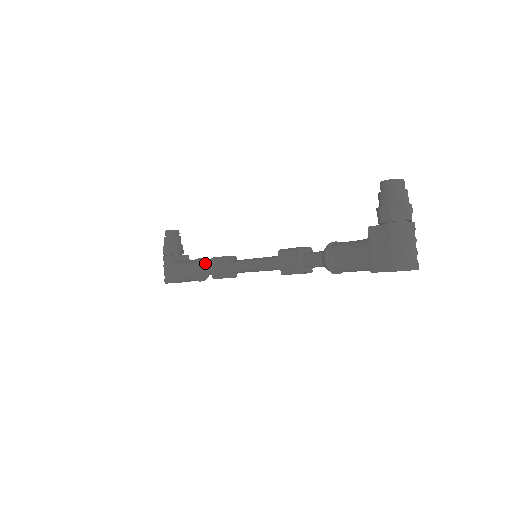
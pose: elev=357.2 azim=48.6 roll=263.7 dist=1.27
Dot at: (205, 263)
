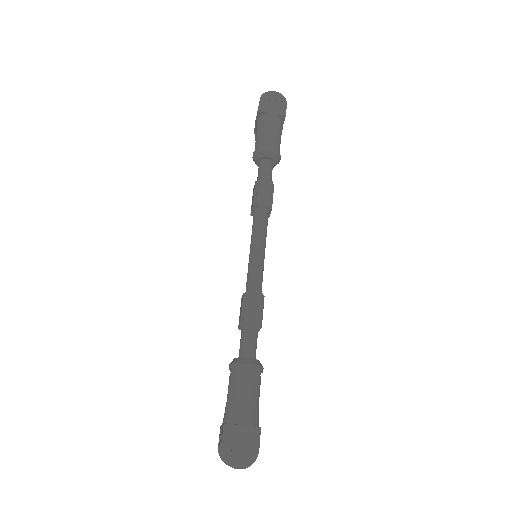
Dot at: occluded
